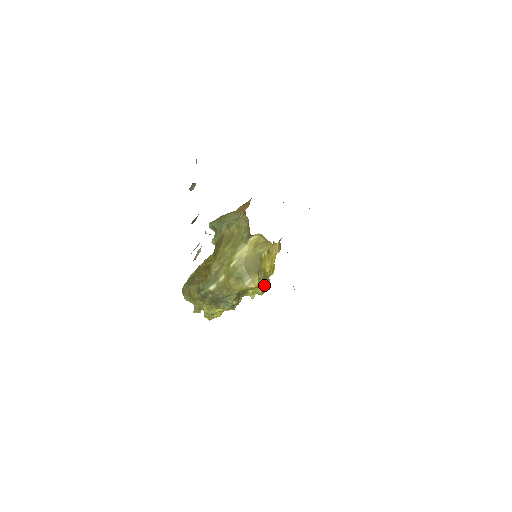
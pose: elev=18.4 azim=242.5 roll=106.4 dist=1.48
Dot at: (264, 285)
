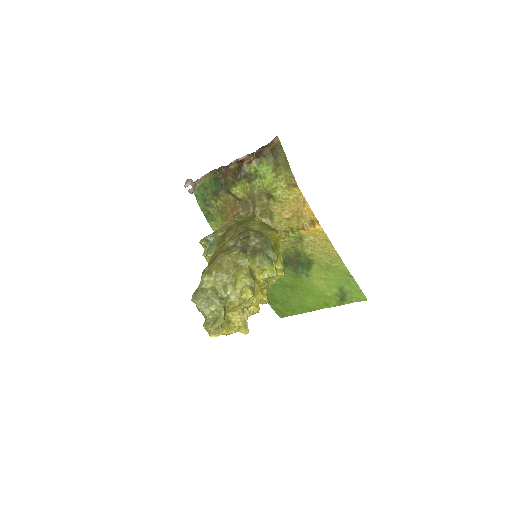
Dot at: (282, 260)
